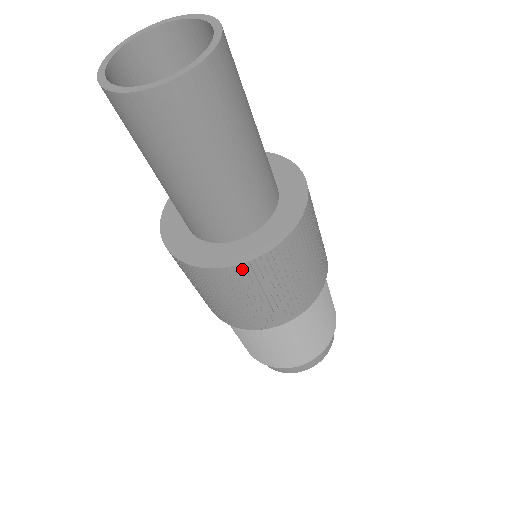
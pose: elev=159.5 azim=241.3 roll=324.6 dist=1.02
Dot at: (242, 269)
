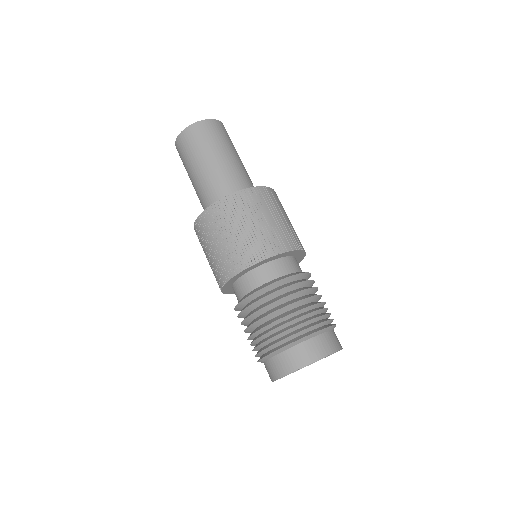
Dot at: (207, 214)
